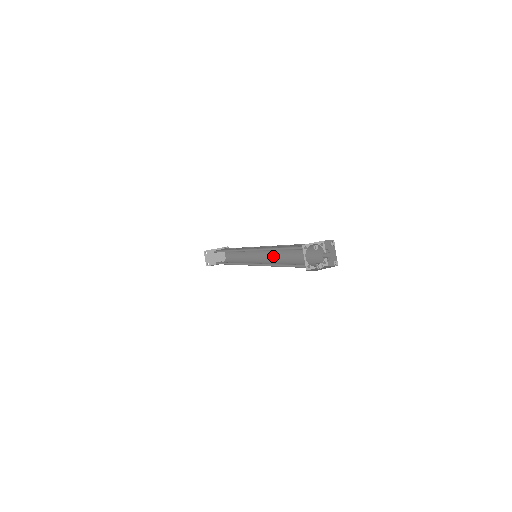
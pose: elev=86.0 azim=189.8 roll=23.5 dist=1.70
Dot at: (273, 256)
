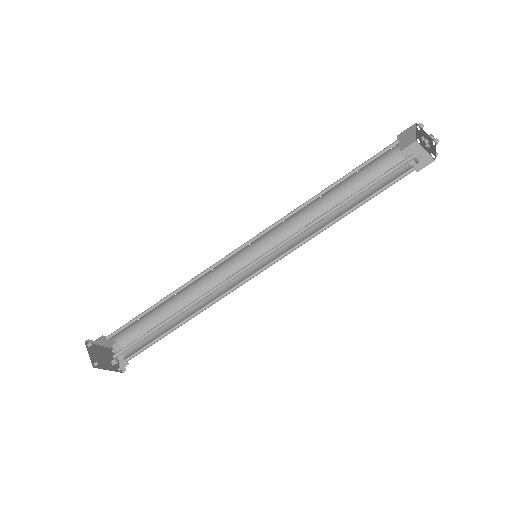
Dot at: (289, 243)
